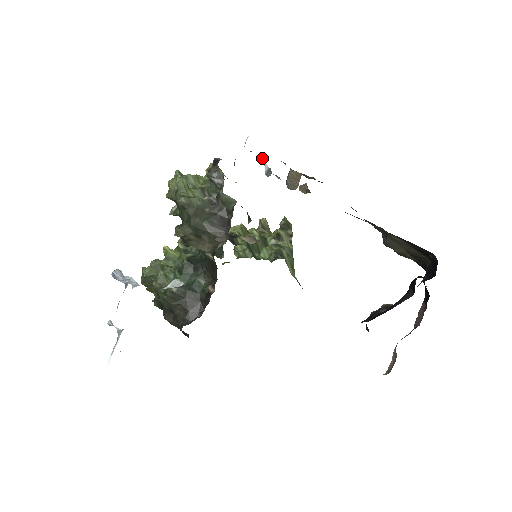
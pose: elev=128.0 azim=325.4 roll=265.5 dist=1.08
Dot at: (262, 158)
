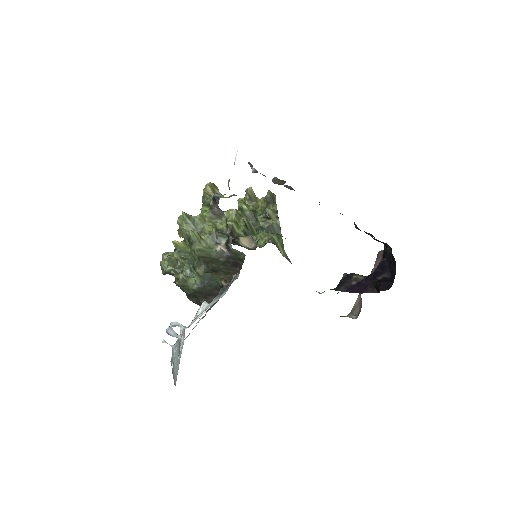
Dot at: occluded
